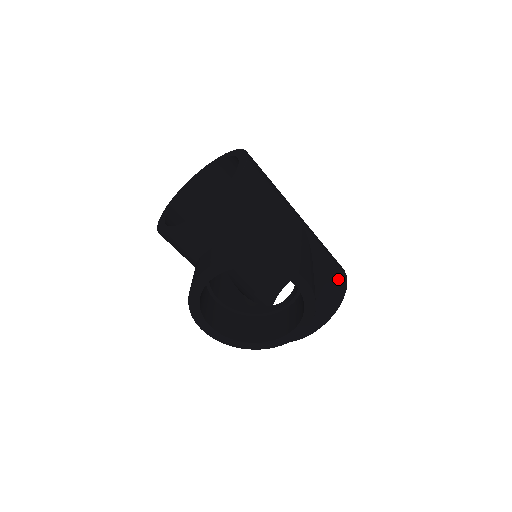
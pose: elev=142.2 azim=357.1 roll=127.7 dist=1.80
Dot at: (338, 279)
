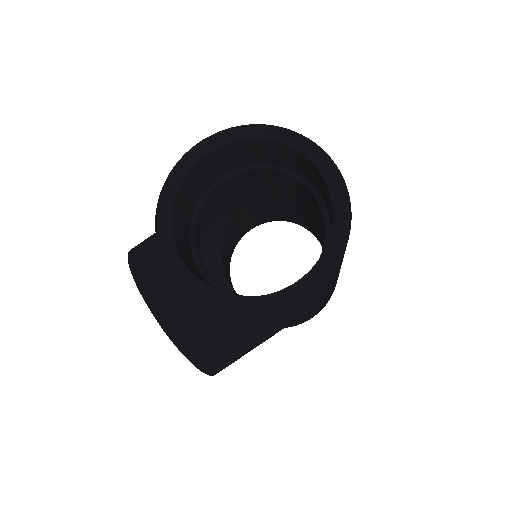
Dot at: occluded
